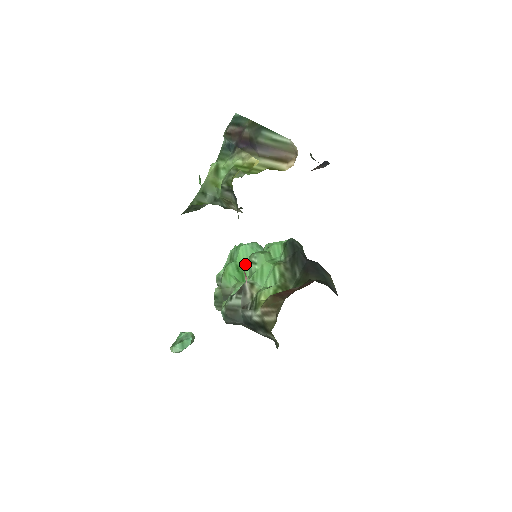
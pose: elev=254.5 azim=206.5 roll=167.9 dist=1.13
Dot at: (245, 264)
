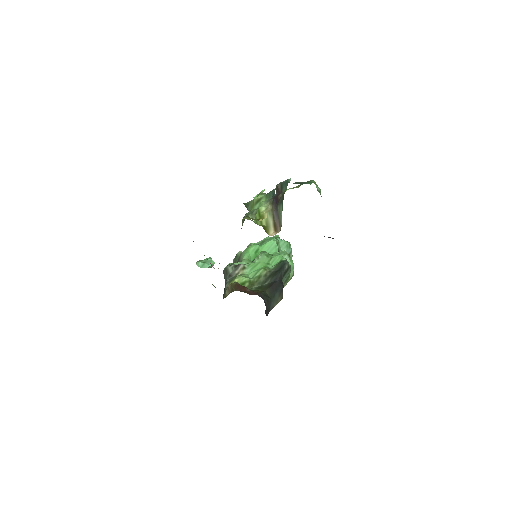
Dot at: occluded
